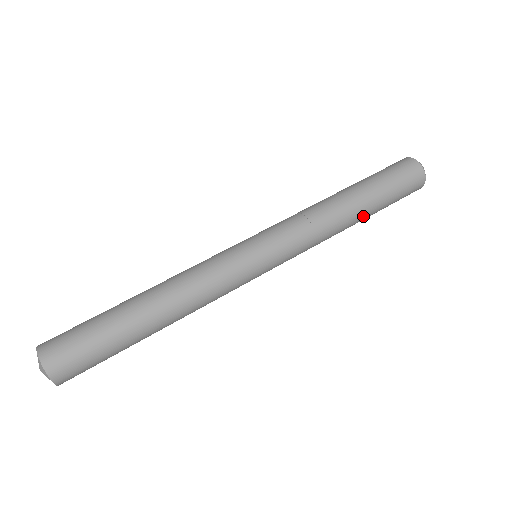
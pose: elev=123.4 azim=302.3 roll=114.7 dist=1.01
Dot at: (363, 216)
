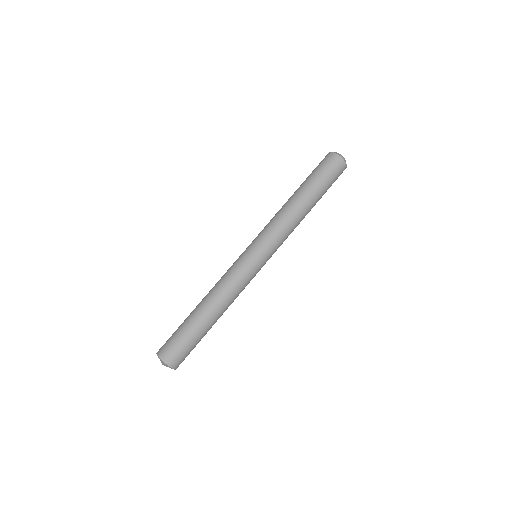
Dot at: occluded
